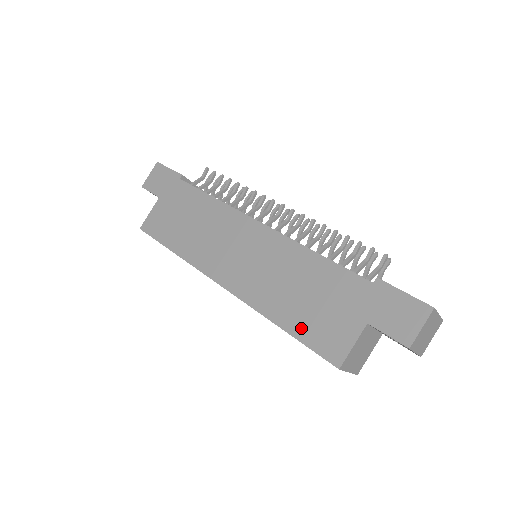
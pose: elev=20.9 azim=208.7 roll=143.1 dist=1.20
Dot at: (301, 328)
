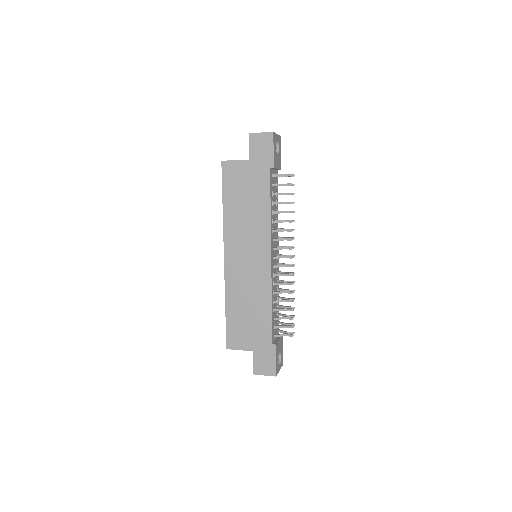
Dot at: (232, 320)
